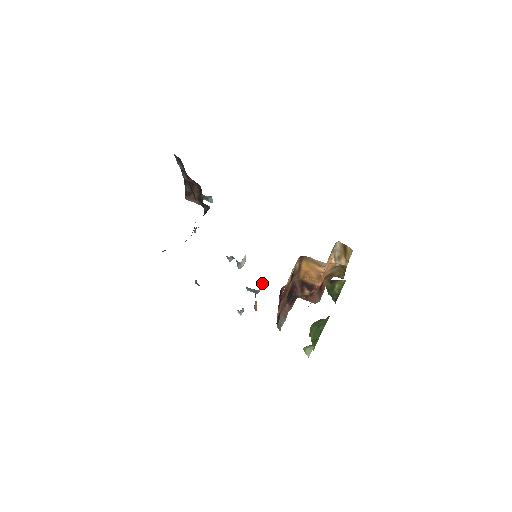
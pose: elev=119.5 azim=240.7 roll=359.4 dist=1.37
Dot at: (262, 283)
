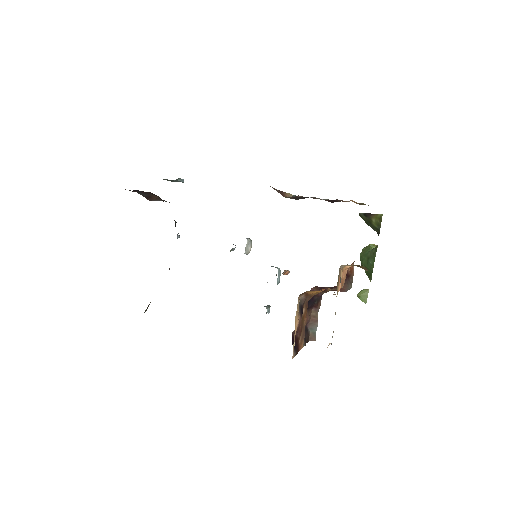
Dot at: (278, 272)
